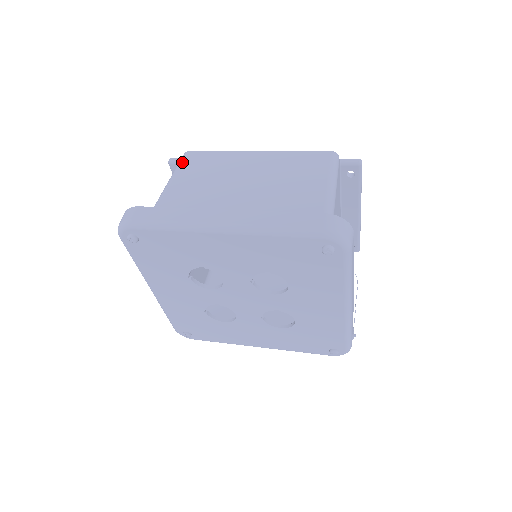
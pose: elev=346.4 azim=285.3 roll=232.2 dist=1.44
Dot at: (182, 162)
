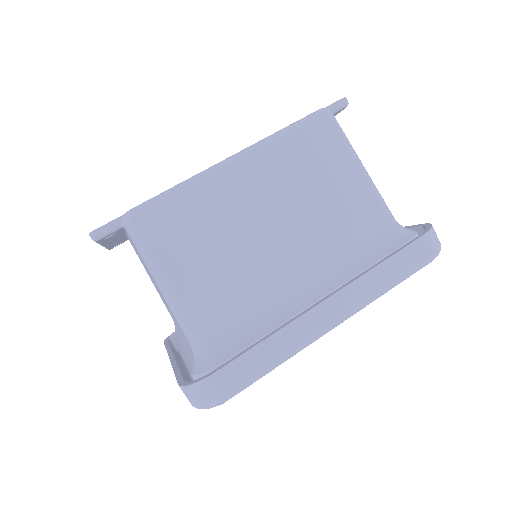
Dot at: (148, 243)
